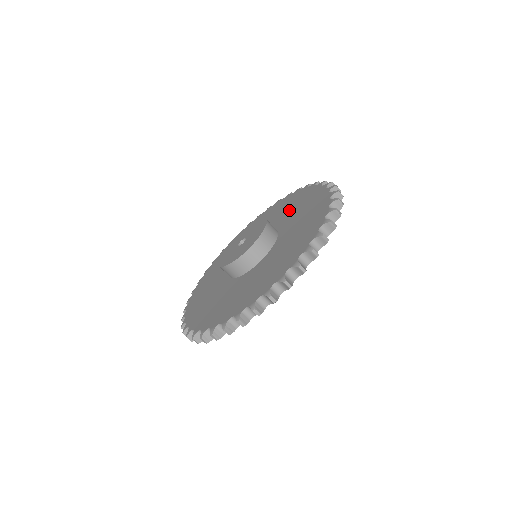
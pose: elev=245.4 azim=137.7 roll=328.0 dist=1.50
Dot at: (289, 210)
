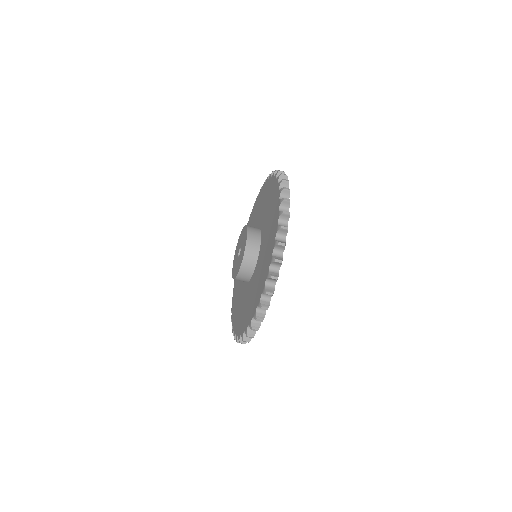
Dot at: (266, 207)
